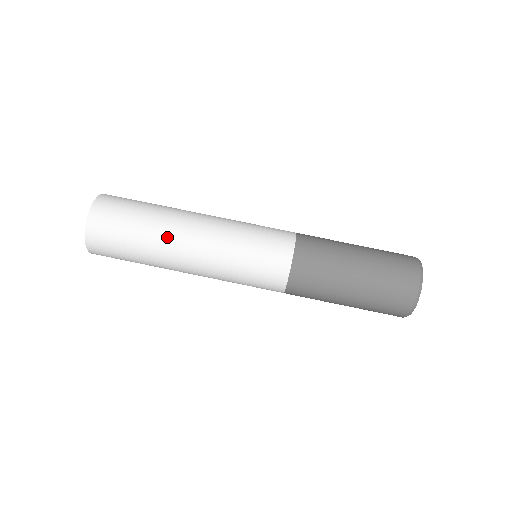
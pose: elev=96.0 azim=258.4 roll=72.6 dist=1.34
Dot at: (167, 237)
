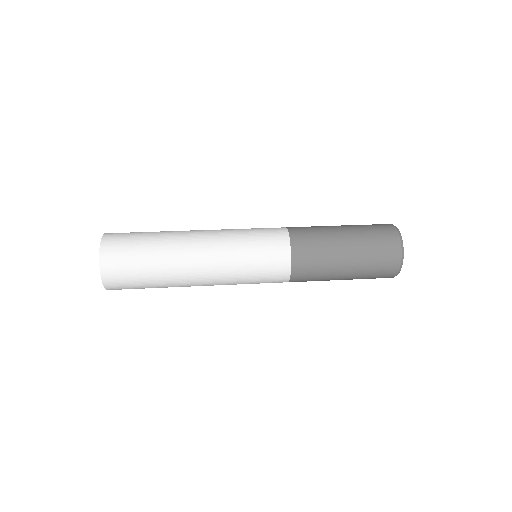
Dot at: (177, 257)
